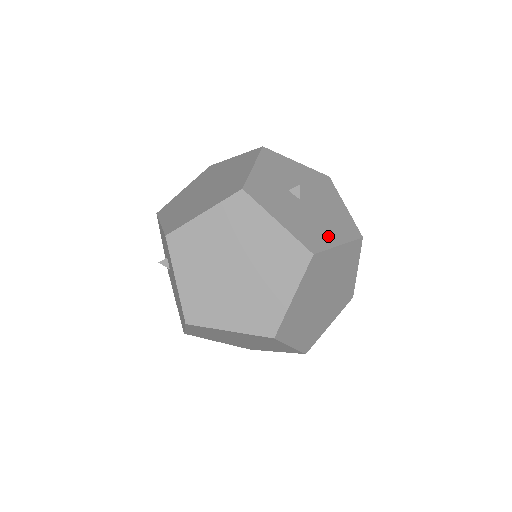
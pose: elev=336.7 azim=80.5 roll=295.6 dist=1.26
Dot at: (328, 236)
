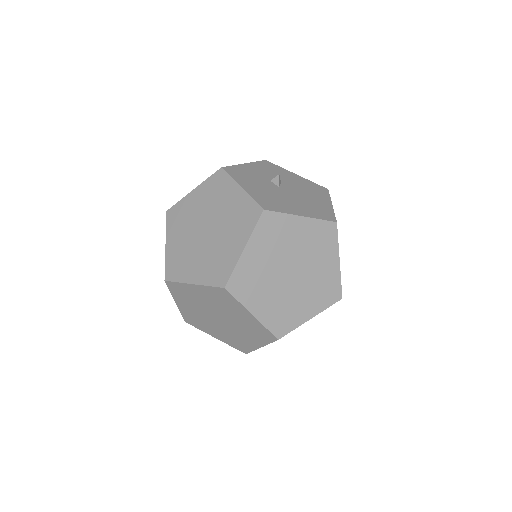
Dot at: (292, 209)
